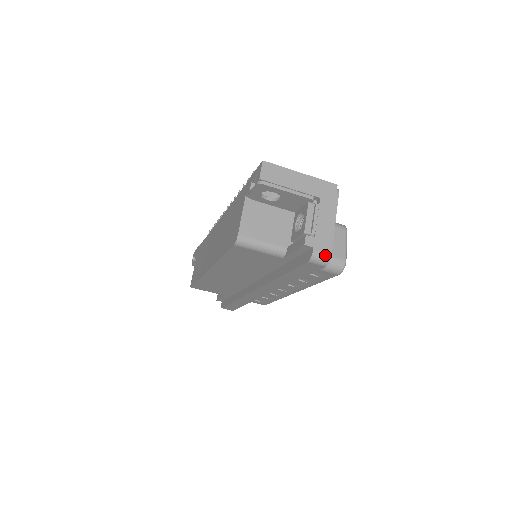
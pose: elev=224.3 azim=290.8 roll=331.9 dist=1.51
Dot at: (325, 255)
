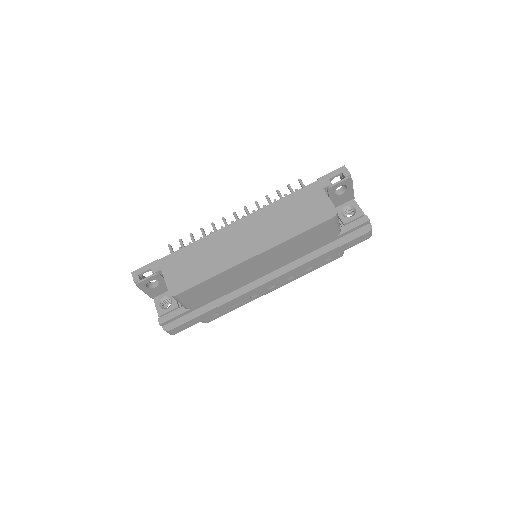
Dot at: occluded
